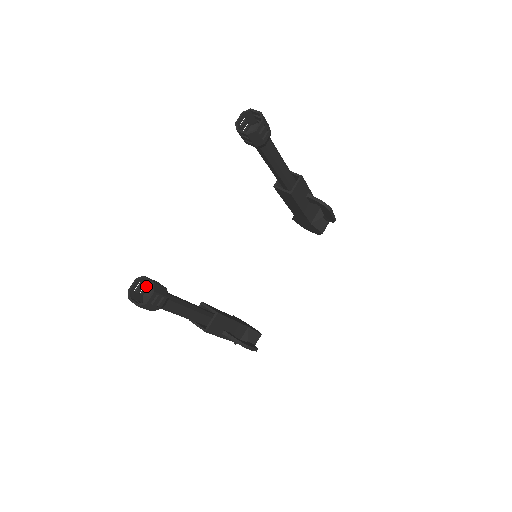
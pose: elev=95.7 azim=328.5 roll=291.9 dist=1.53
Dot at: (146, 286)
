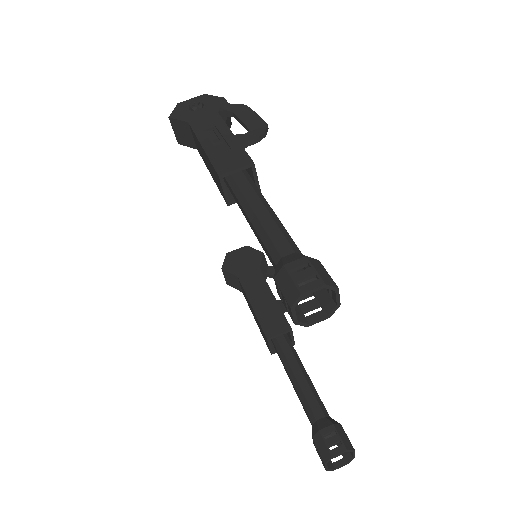
Dot at: (317, 444)
